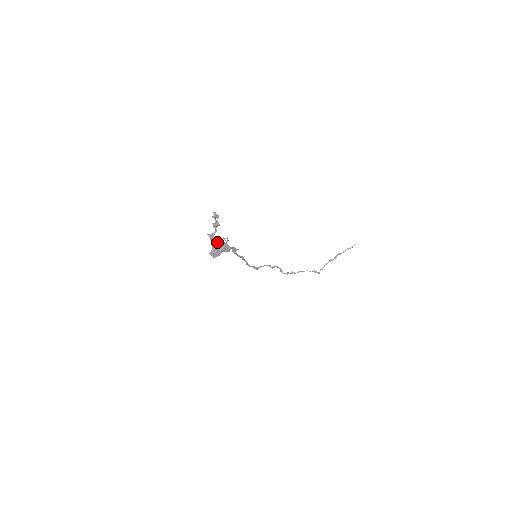
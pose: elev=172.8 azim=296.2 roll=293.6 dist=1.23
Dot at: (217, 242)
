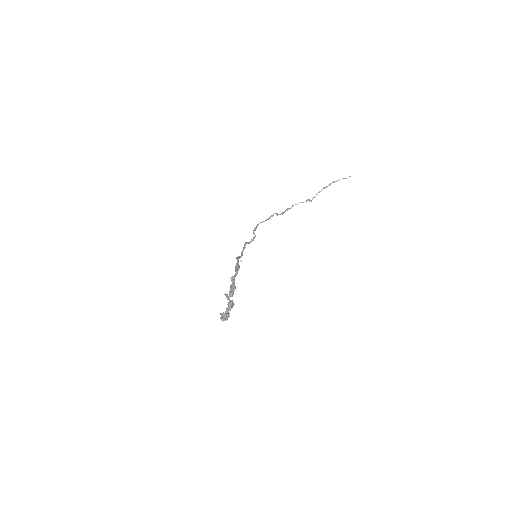
Dot at: (226, 296)
